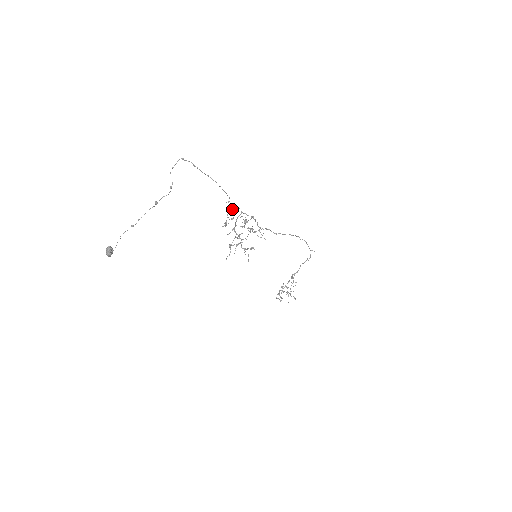
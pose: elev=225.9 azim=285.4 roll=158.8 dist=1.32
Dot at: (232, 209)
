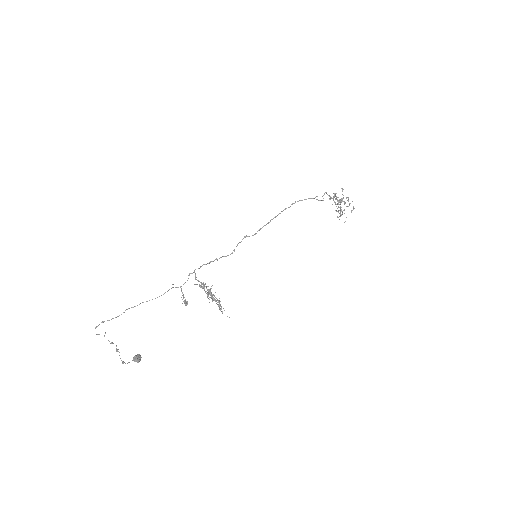
Dot at: occluded
